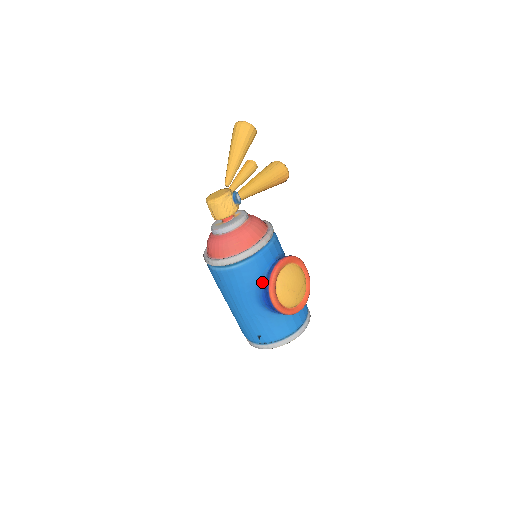
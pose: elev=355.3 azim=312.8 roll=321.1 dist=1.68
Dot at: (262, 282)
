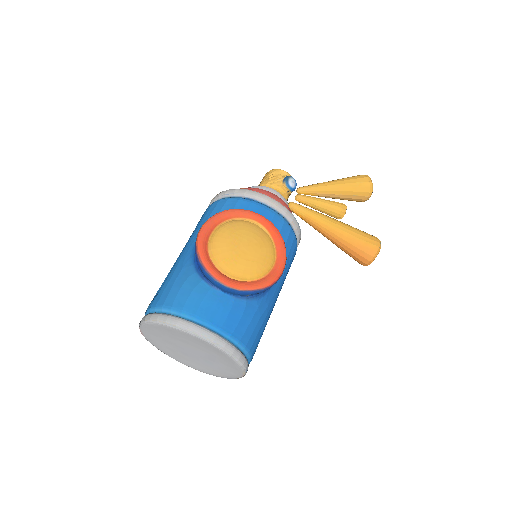
Dot at: occluded
